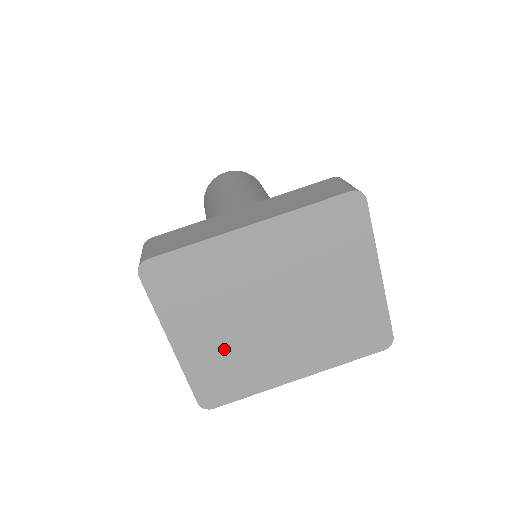
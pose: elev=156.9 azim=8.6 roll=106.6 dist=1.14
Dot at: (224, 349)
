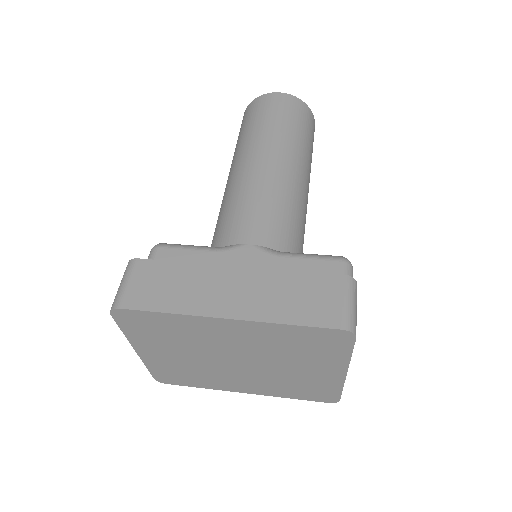
Dot at: (183, 365)
